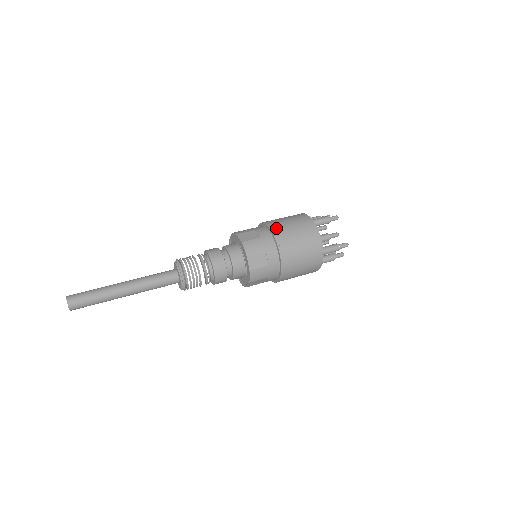
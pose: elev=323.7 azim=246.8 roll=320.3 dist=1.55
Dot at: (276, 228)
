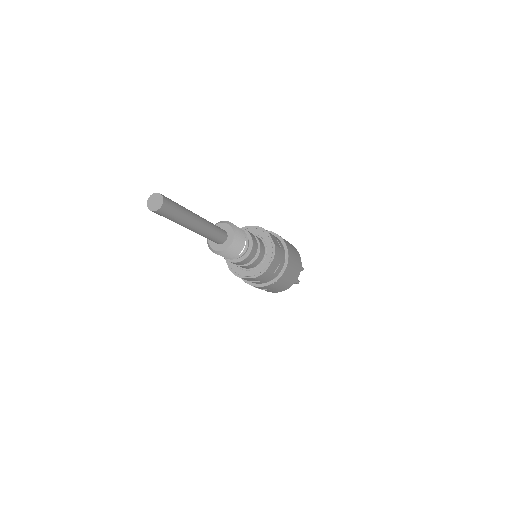
Dot at: occluded
